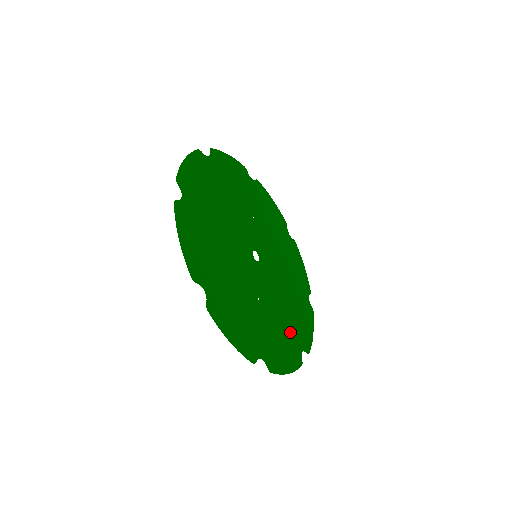
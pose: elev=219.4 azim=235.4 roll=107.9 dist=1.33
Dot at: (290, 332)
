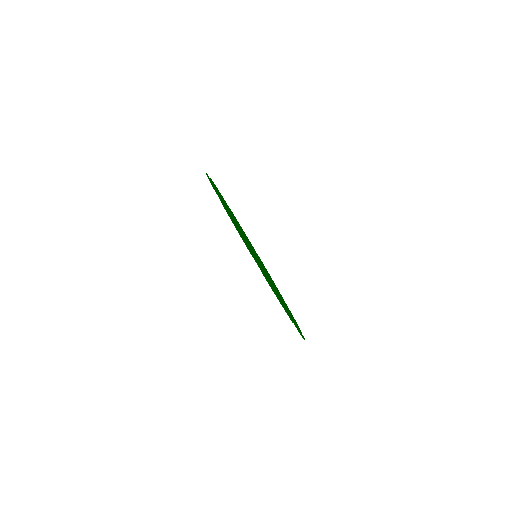
Dot at: (282, 303)
